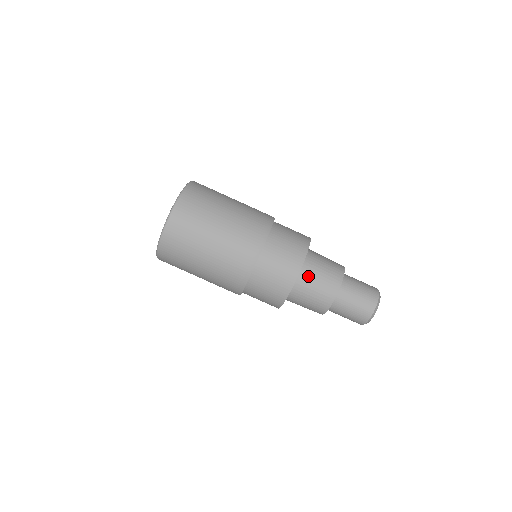
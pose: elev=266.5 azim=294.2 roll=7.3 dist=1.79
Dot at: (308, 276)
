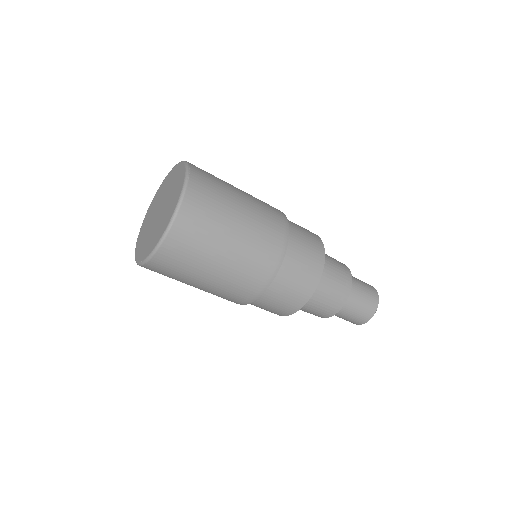
Dot at: occluded
